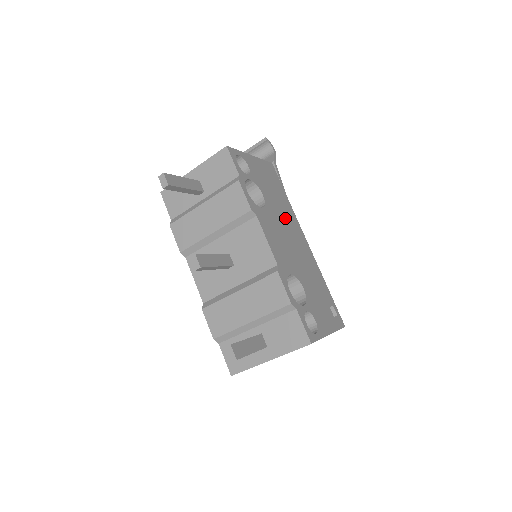
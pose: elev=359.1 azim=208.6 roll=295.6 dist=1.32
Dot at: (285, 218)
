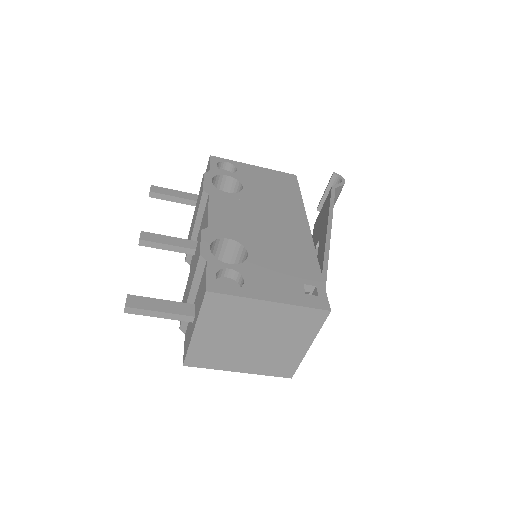
Dot at: (275, 207)
